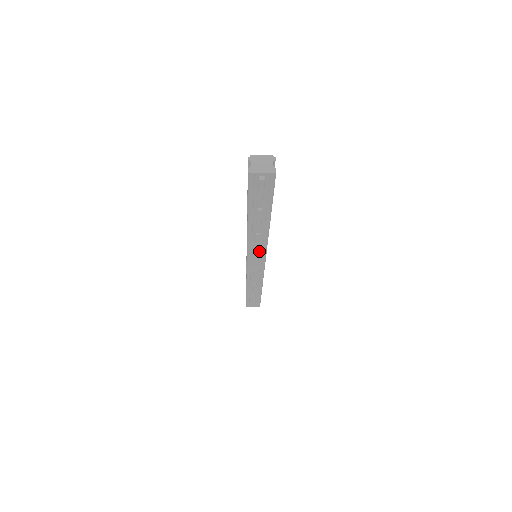
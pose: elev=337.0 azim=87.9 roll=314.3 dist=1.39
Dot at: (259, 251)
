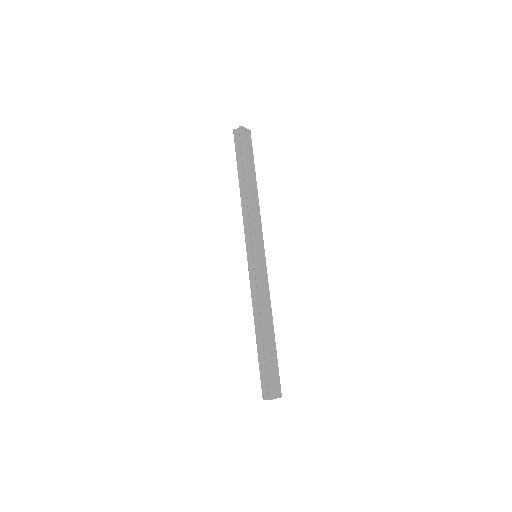
Dot at: (259, 232)
